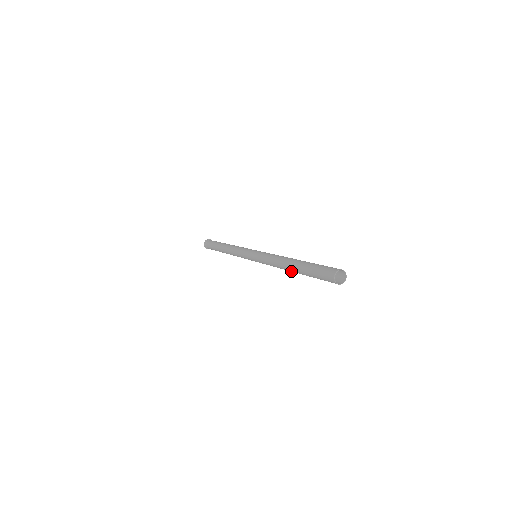
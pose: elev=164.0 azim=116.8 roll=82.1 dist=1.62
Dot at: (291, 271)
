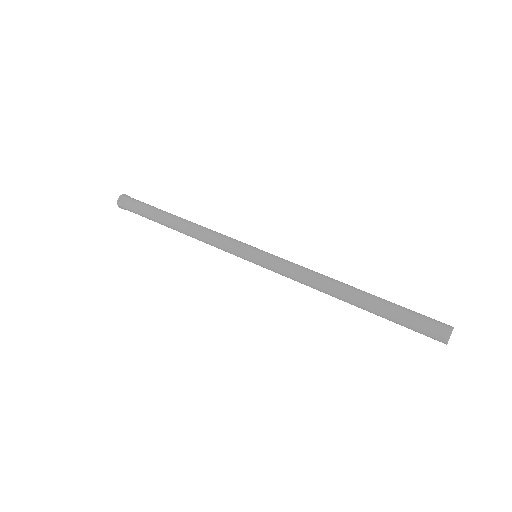
Dot at: (345, 301)
